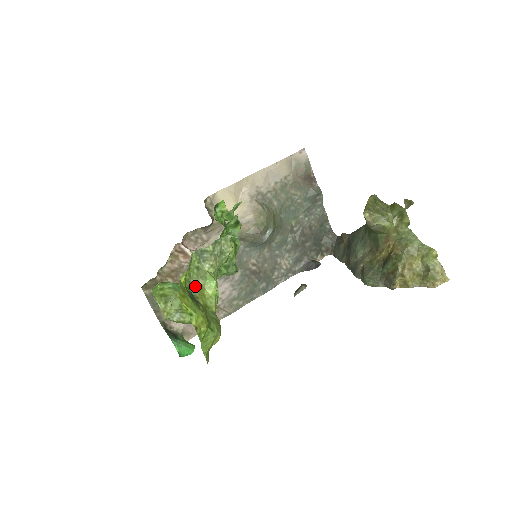
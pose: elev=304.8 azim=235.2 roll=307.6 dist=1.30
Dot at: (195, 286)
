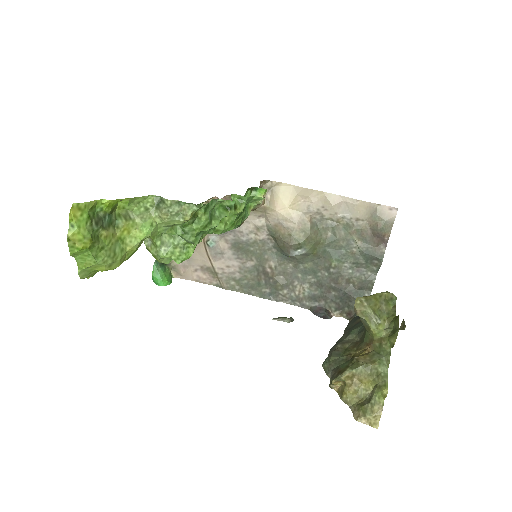
Dot at: (127, 218)
